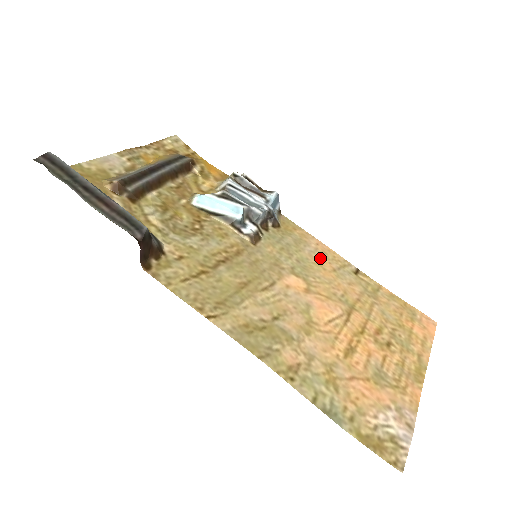
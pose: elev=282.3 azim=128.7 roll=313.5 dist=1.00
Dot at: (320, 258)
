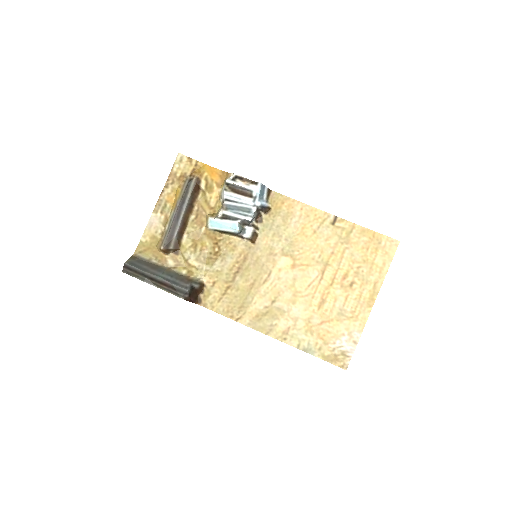
Dot at: (303, 225)
